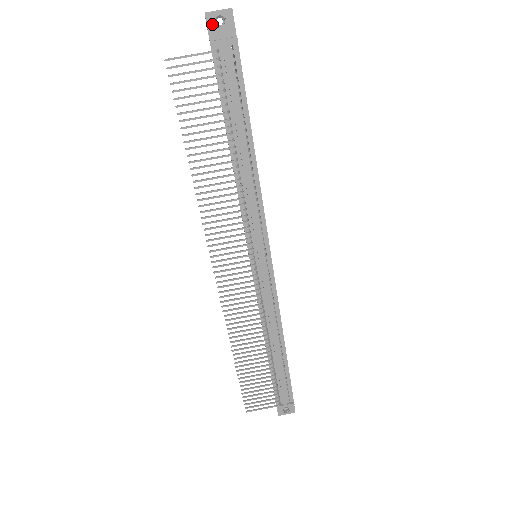
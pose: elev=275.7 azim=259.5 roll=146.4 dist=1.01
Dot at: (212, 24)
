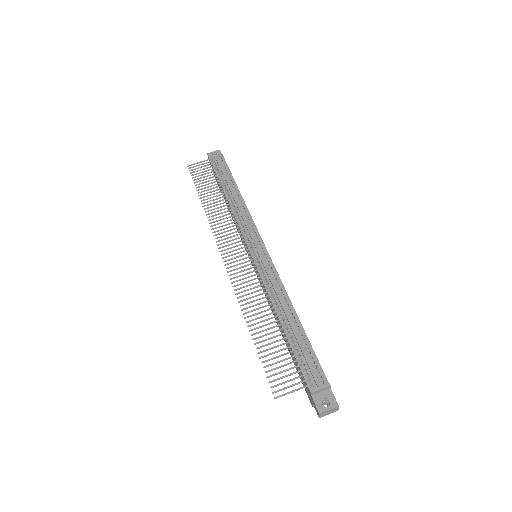
Dot at: (211, 156)
